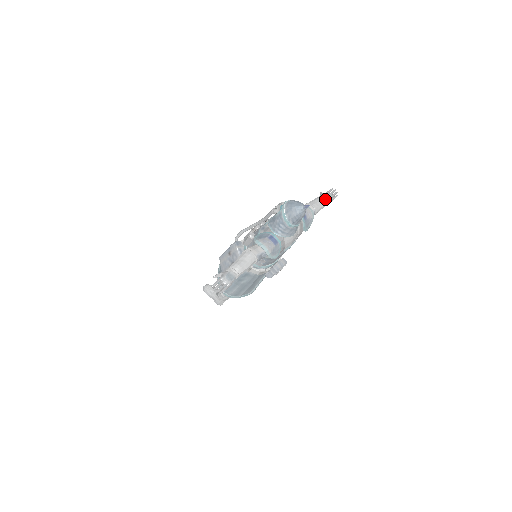
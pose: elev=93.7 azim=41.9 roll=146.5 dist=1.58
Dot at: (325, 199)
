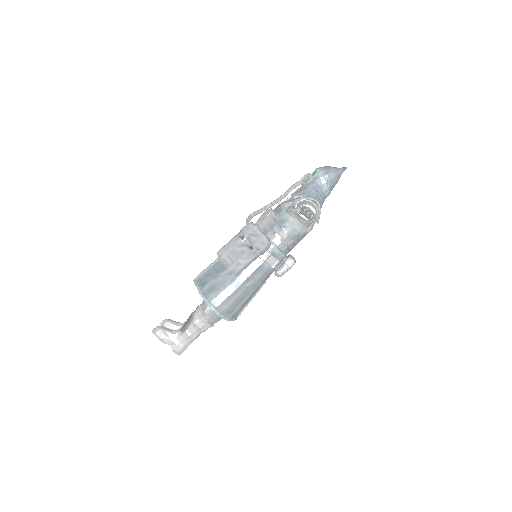
Dot at: occluded
